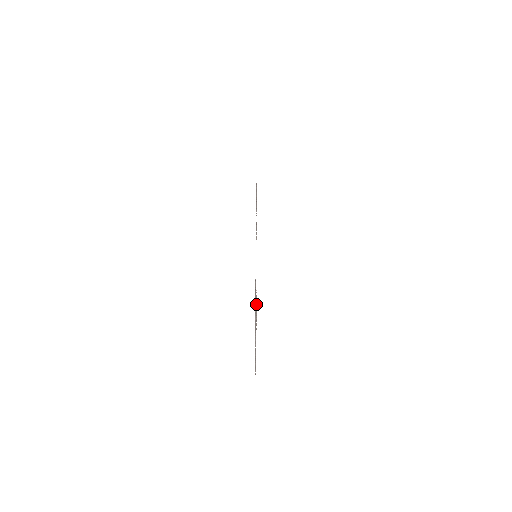
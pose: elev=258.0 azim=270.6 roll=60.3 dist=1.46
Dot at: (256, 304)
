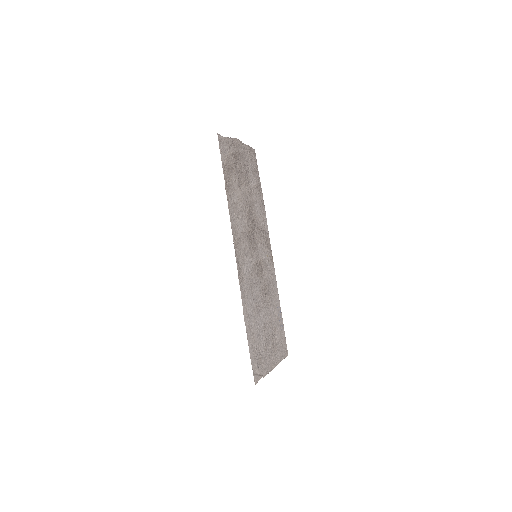
Dot at: (254, 370)
